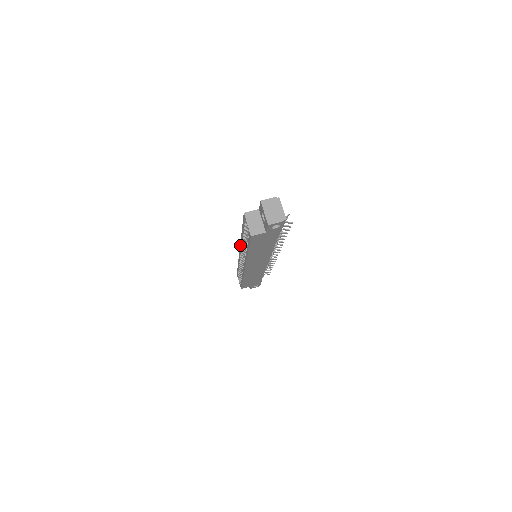
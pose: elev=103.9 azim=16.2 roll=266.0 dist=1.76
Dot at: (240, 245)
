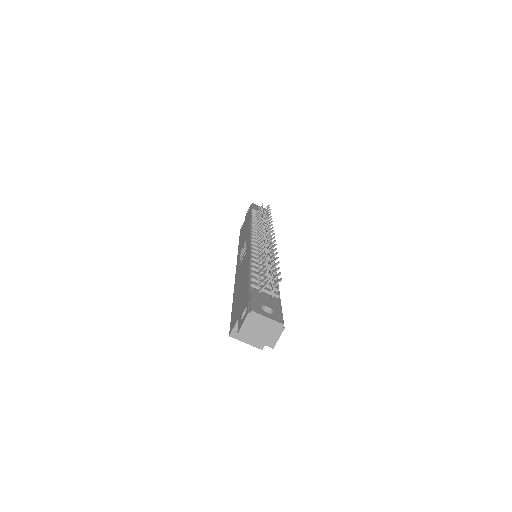
Dot at: occluded
